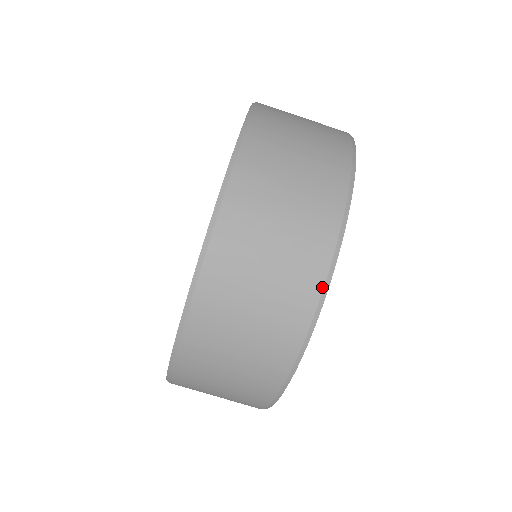
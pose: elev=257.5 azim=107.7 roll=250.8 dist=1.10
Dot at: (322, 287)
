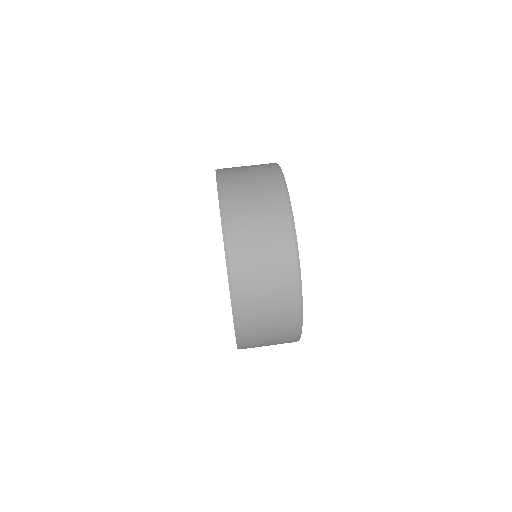
Dot at: (278, 169)
